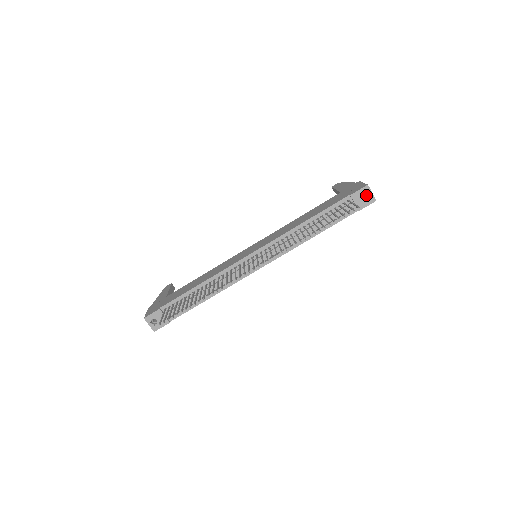
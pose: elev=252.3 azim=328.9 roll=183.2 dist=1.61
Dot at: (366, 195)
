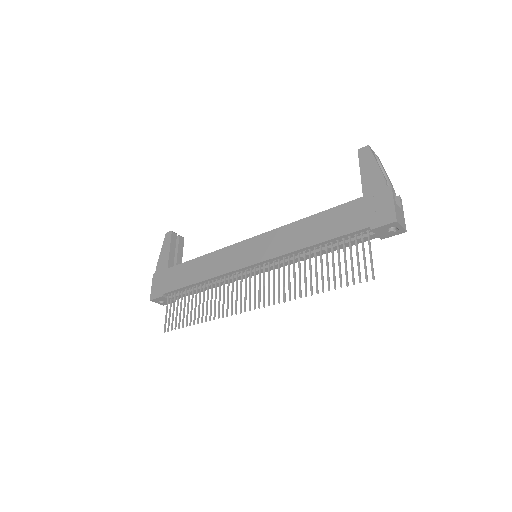
Dot at: occluded
